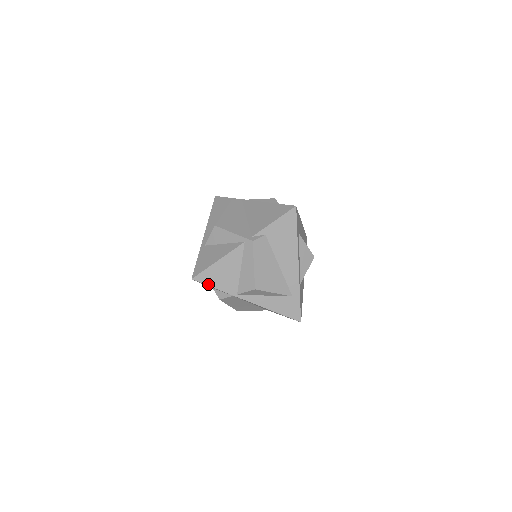
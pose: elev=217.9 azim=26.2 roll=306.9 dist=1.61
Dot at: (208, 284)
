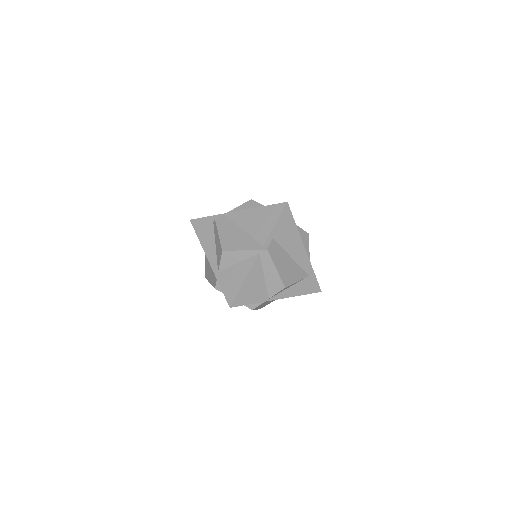
Dot at: (244, 304)
